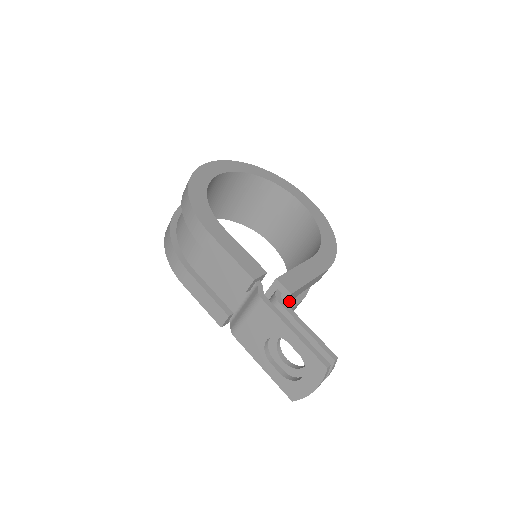
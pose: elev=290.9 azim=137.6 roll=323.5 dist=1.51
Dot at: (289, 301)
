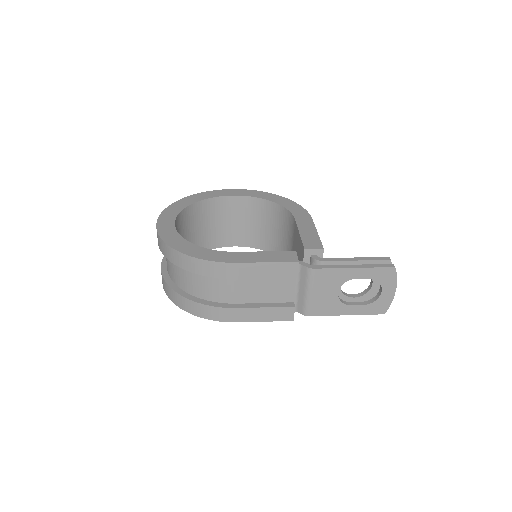
Dot at: occluded
